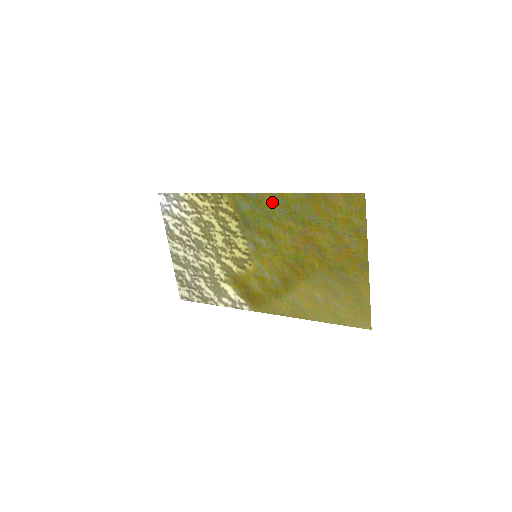
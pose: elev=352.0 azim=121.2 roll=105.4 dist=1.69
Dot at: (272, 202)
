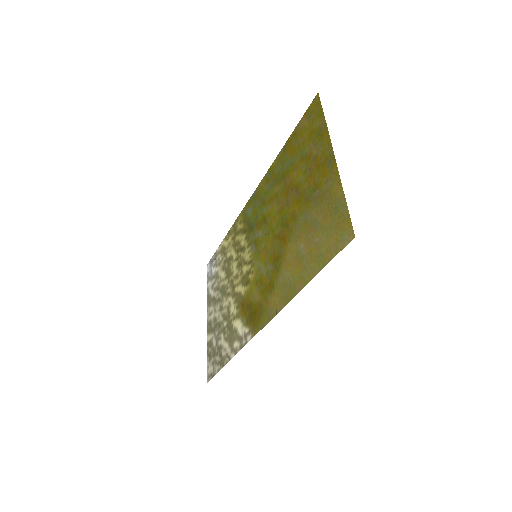
Dot at: (264, 185)
